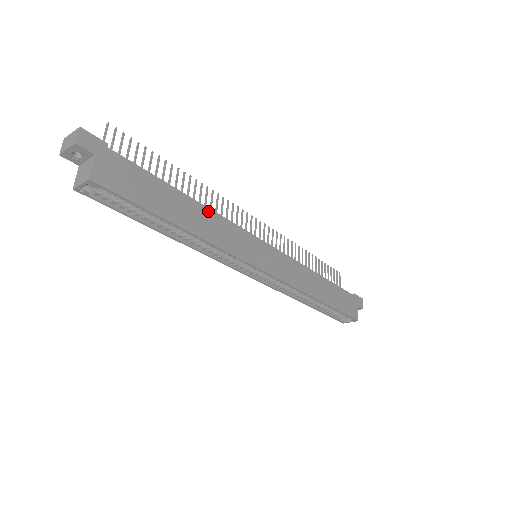
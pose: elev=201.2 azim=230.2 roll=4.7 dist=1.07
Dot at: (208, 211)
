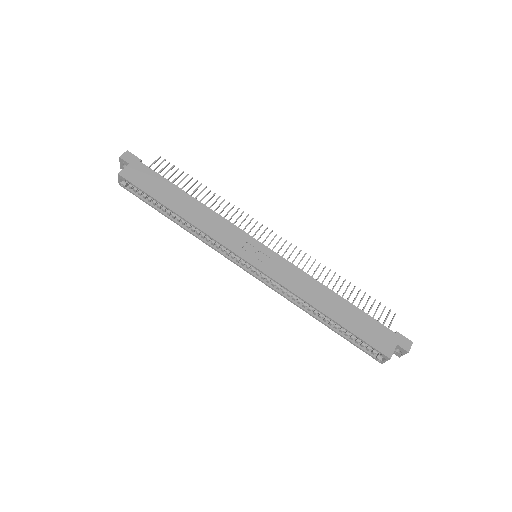
Dot at: (206, 209)
